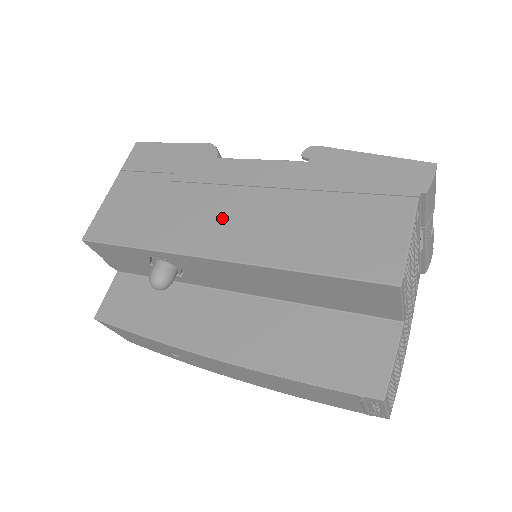
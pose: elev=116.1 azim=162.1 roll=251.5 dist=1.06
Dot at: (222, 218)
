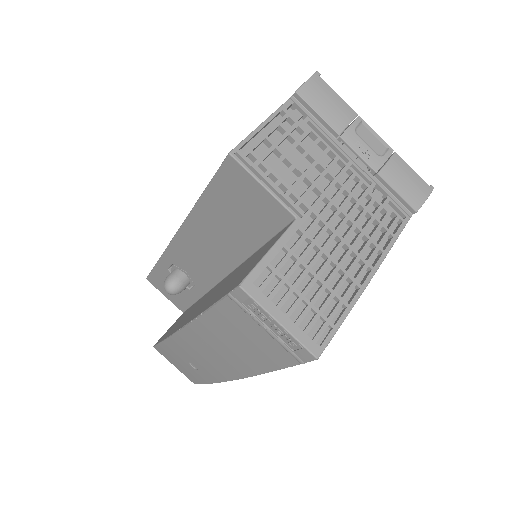
Dot at: occluded
